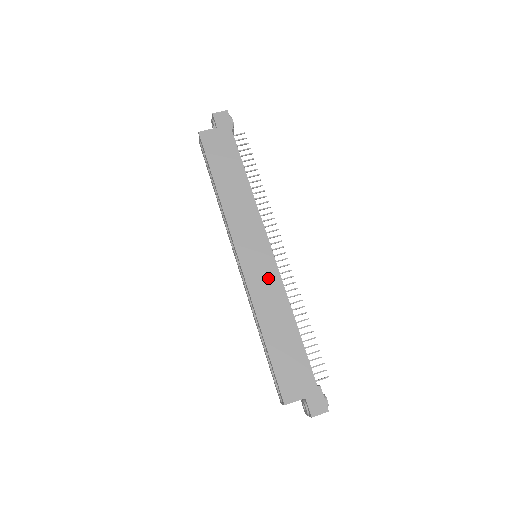
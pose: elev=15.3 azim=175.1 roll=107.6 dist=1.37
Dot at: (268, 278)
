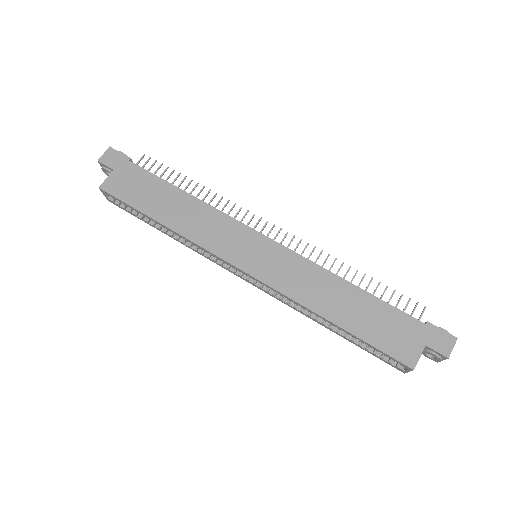
Dot at: (287, 265)
